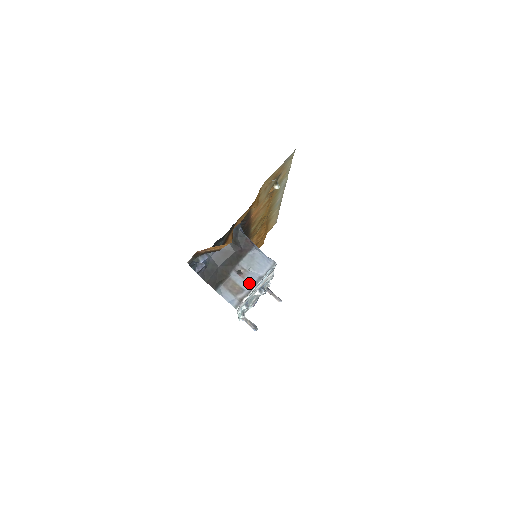
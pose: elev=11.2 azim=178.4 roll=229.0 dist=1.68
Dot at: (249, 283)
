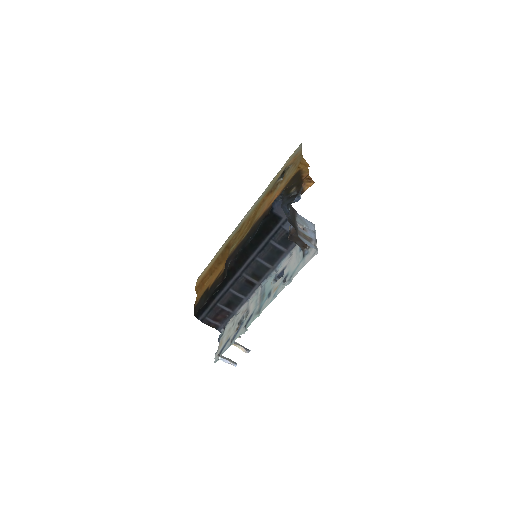
Dot at: (312, 234)
